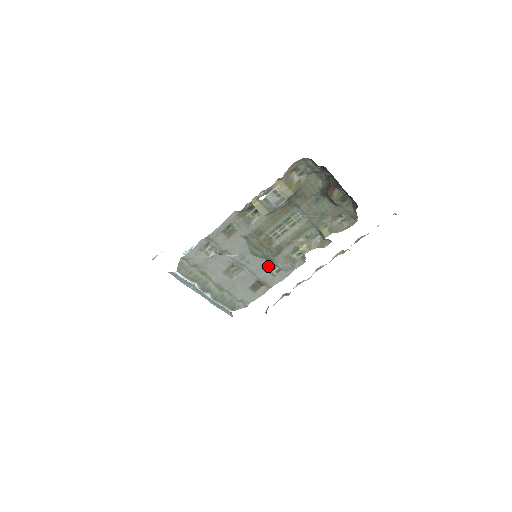
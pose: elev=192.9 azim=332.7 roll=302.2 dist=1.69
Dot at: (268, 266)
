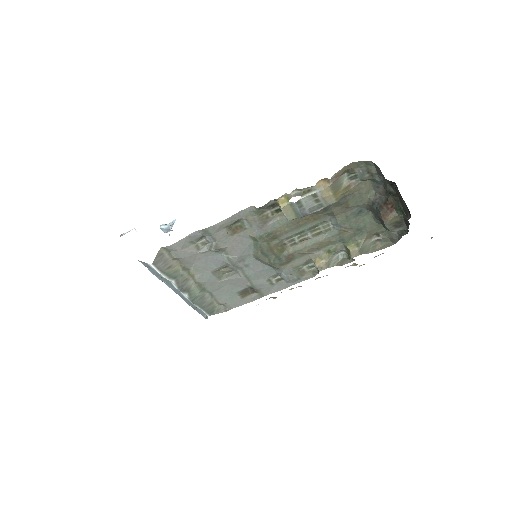
Dot at: (269, 273)
